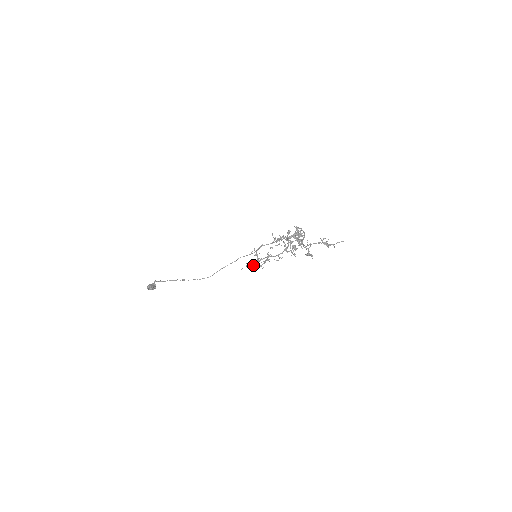
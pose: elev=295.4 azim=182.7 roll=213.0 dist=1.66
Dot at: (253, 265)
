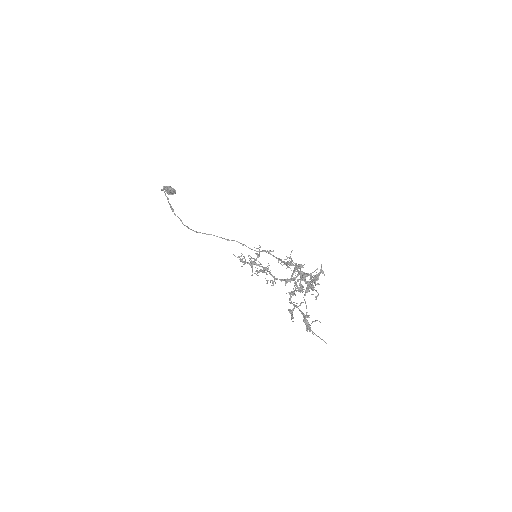
Dot at: (245, 262)
